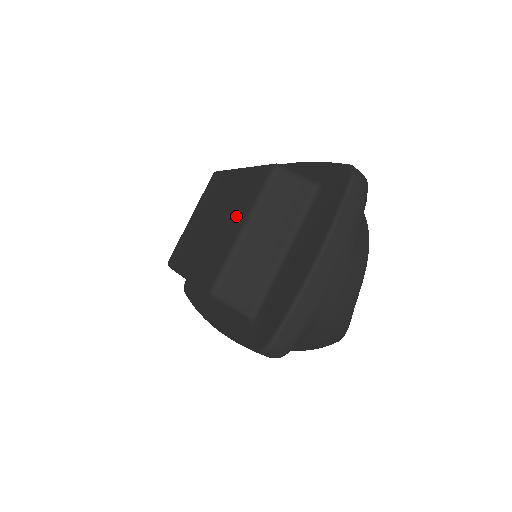
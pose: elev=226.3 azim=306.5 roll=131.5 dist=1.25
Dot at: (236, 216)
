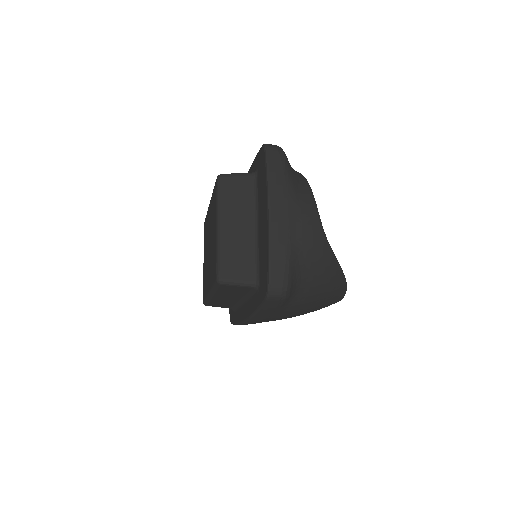
Dot at: (214, 226)
